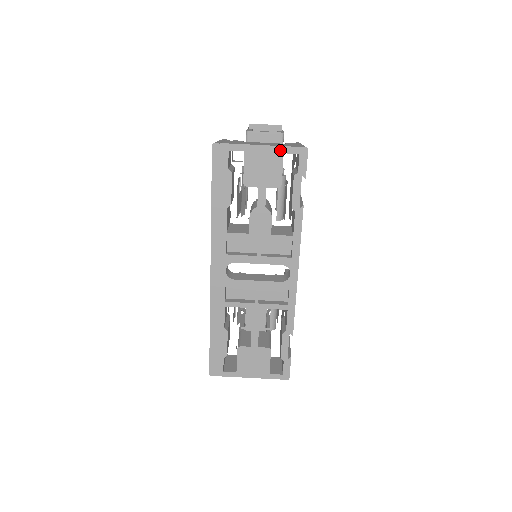
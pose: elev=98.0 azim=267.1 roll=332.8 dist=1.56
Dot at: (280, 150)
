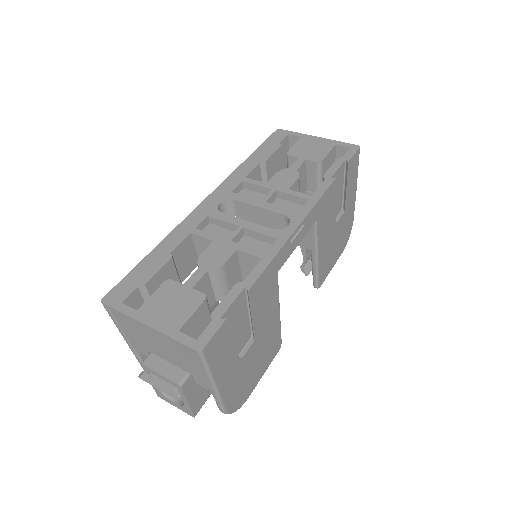
Dot at: (334, 142)
